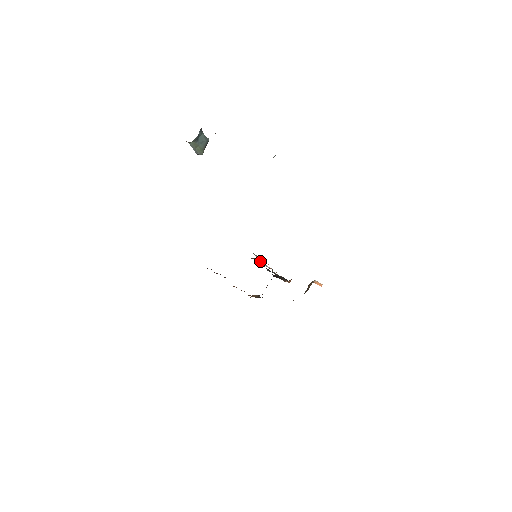
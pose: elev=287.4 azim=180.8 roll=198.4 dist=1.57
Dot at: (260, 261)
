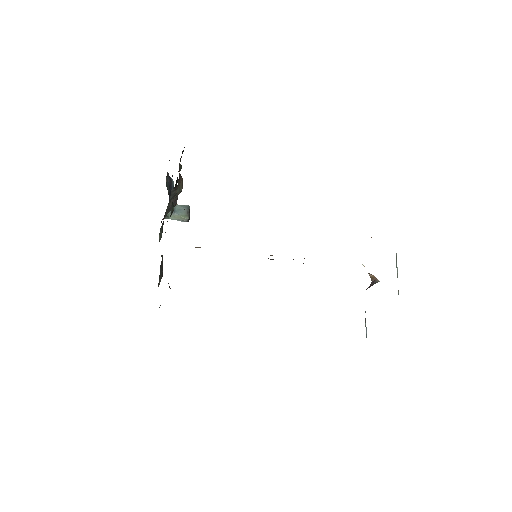
Dot at: occluded
